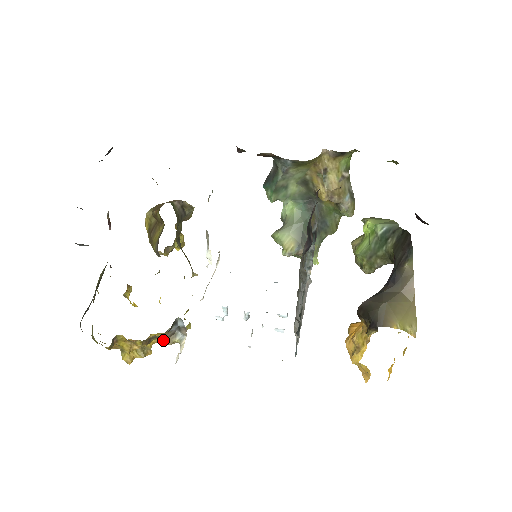
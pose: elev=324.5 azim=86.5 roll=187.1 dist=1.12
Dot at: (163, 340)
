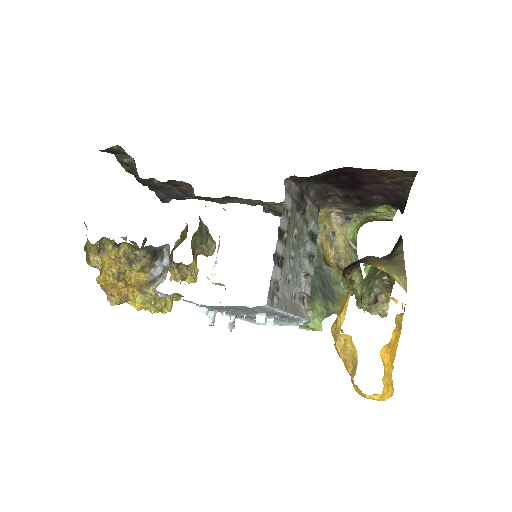
Dot at: (141, 284)
